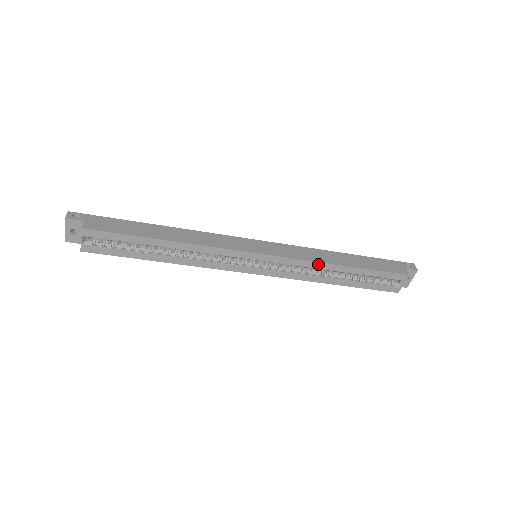
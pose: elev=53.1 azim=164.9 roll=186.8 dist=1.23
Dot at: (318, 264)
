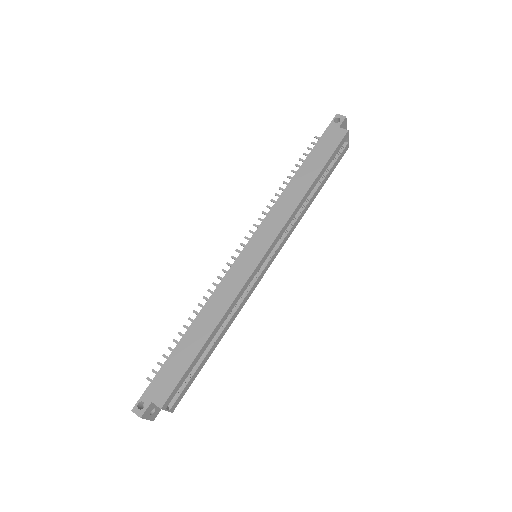
Dot at: (297, 208)
